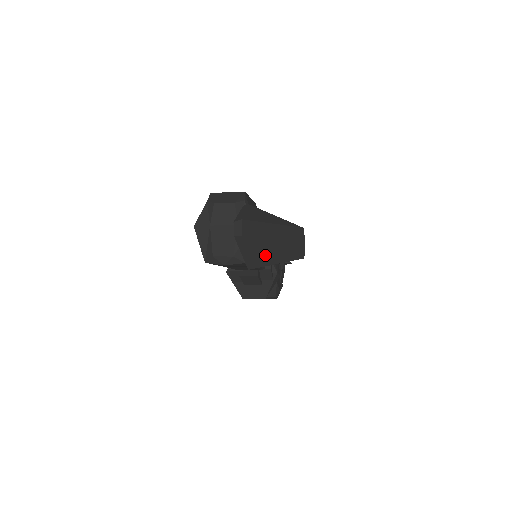
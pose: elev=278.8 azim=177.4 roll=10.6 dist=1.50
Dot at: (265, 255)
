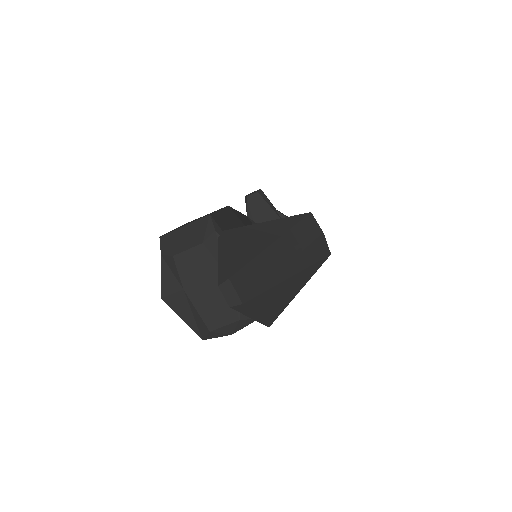
Dot at: (283, 294)
